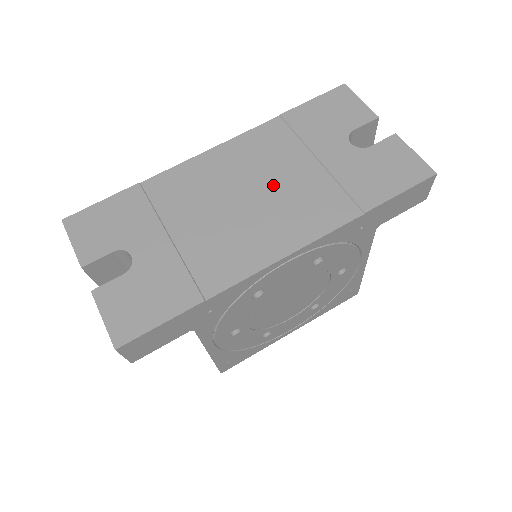
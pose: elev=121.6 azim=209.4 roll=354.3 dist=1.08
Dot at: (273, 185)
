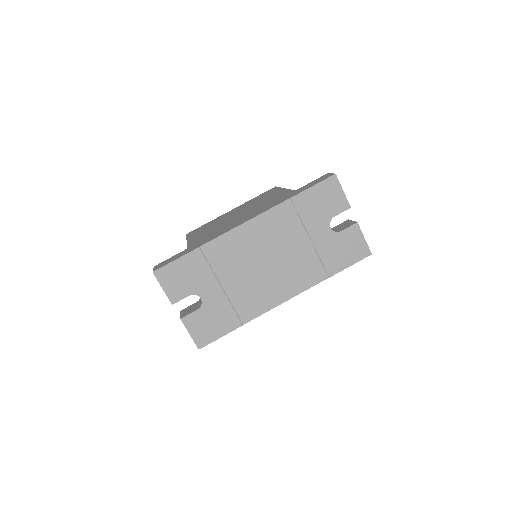
Dot at: (282, 255)
